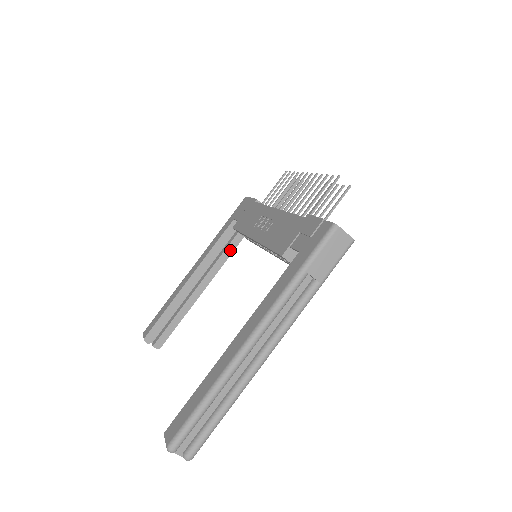
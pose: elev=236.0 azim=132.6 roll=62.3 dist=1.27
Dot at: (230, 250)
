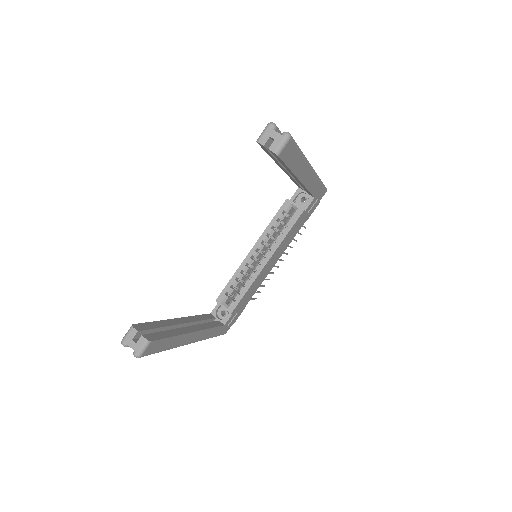
Dot at: (212, 325)
